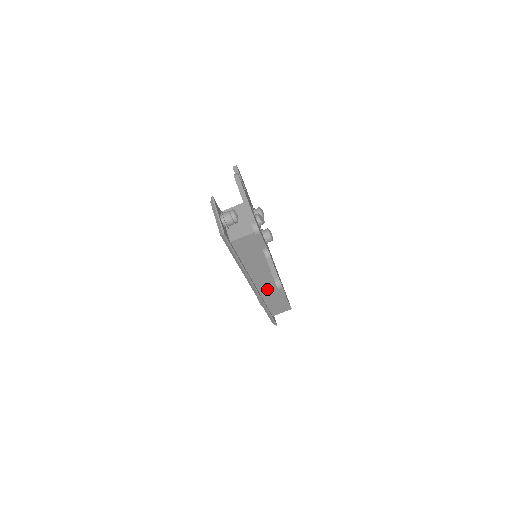
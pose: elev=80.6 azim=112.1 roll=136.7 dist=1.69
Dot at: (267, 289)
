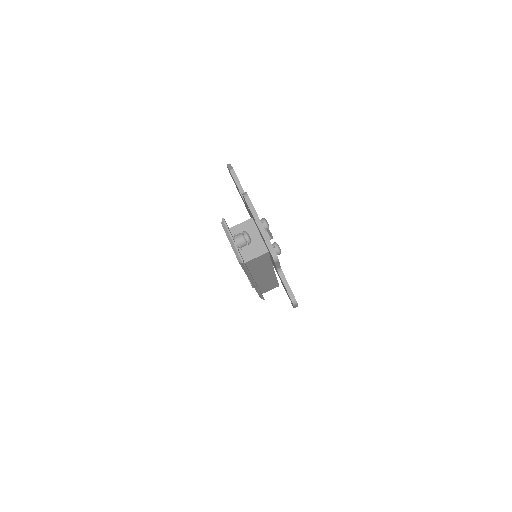
Dot at: (264, 281)
